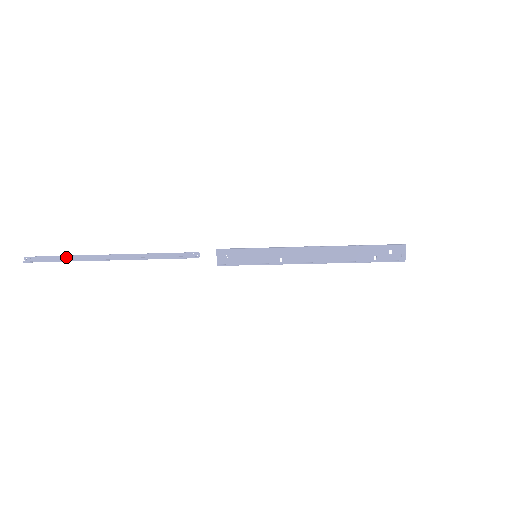
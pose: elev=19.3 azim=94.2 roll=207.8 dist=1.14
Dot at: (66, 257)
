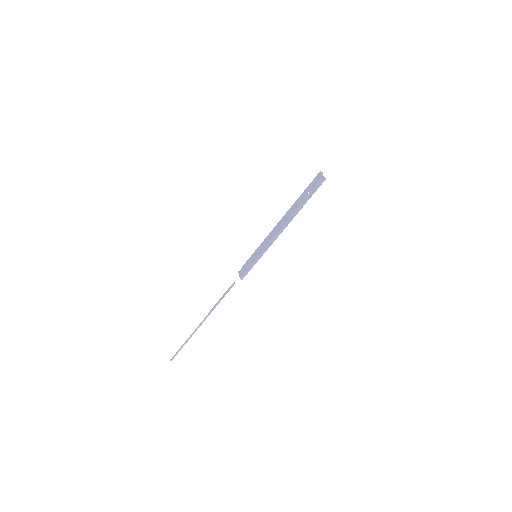
Dot at: (185, 342)
